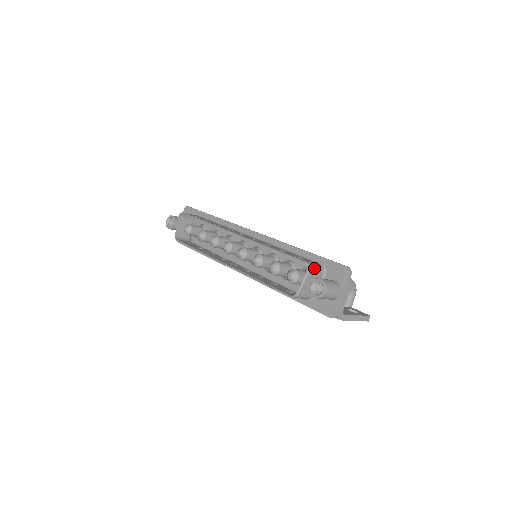
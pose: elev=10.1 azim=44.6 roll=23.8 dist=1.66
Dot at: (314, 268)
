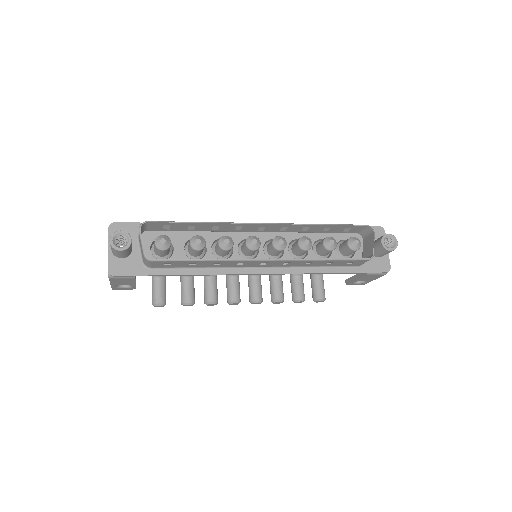
Dot at: (369, 230)
